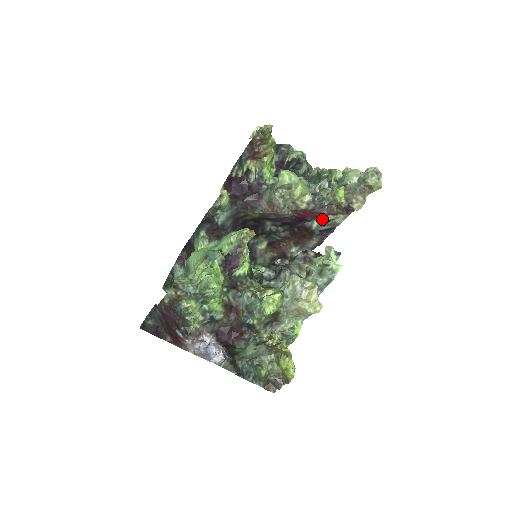
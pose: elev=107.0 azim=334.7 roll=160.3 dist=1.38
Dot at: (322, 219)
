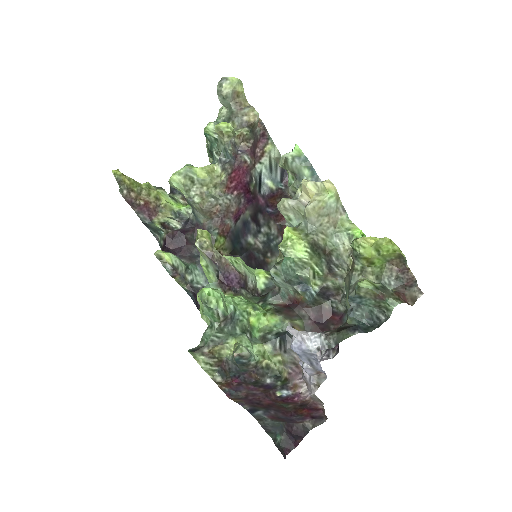
Dot at: (264, 172)
